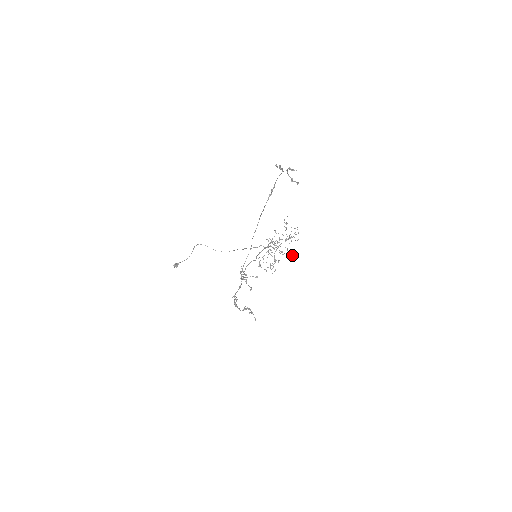
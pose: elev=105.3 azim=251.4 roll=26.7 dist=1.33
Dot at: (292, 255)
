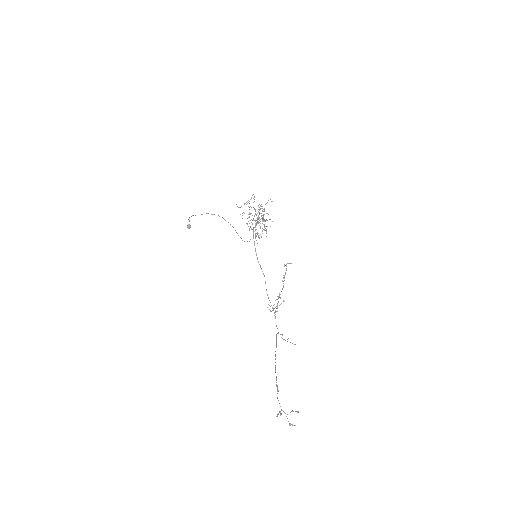
Dot at: occluded
